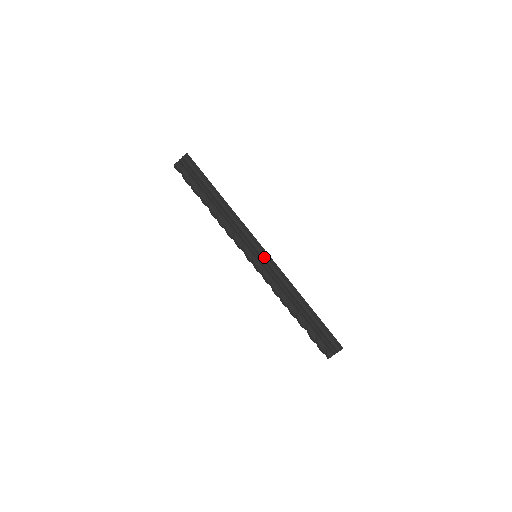
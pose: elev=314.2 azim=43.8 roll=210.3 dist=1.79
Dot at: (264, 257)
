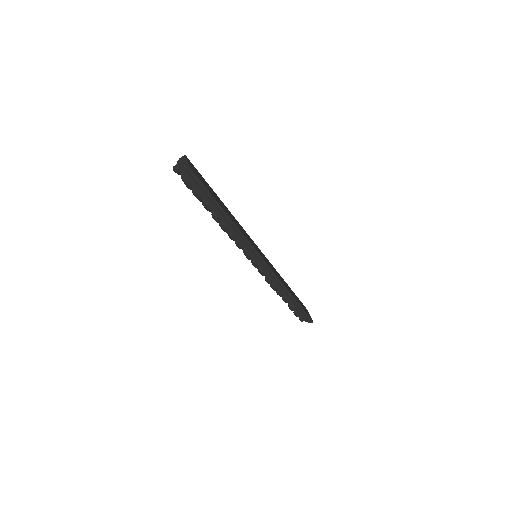
Dot at: (263, 265)
